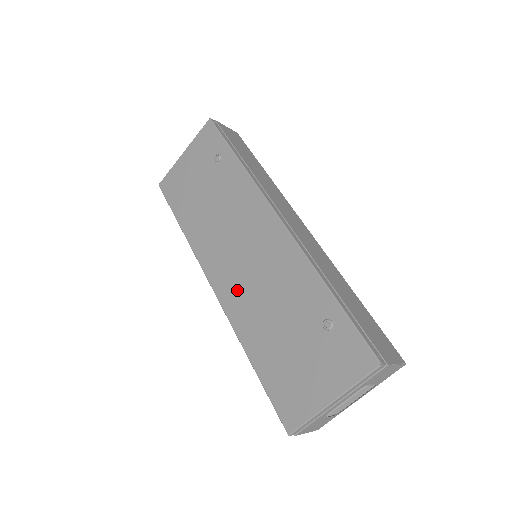
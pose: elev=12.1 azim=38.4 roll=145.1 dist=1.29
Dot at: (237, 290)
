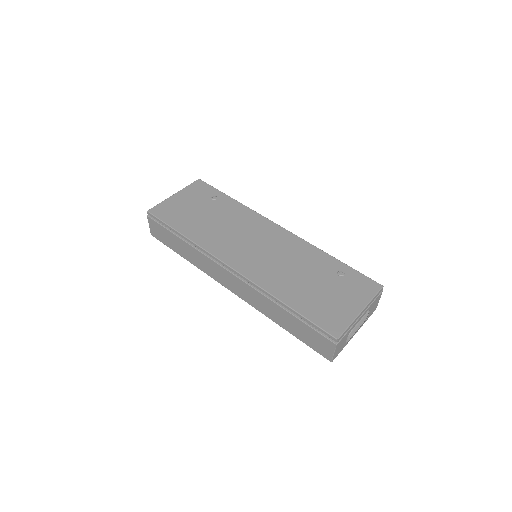
Dot at: (258, 266)
